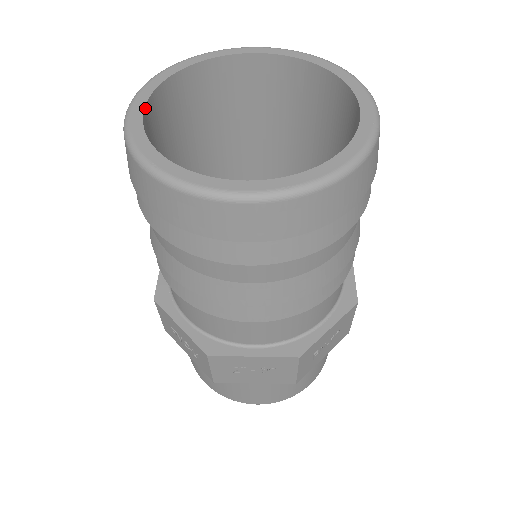
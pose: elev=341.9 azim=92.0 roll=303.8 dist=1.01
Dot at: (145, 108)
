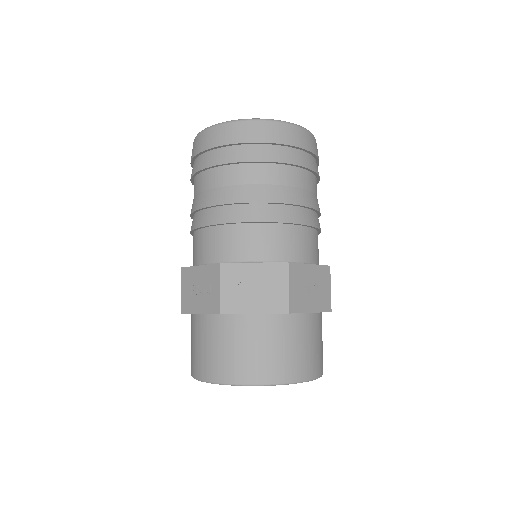
Dot at: occluded
